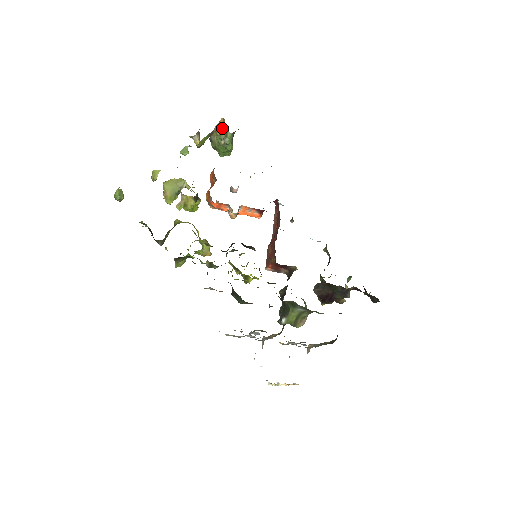
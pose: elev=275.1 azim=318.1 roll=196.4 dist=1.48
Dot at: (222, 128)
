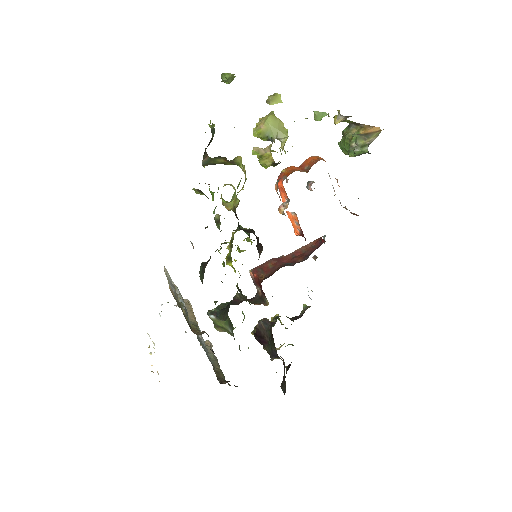
Dot at: (369, 135)
